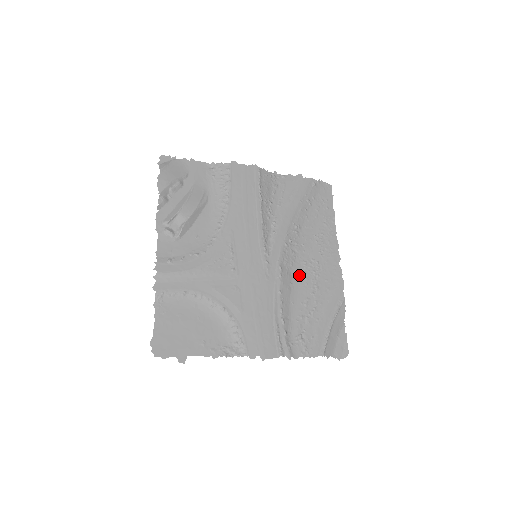
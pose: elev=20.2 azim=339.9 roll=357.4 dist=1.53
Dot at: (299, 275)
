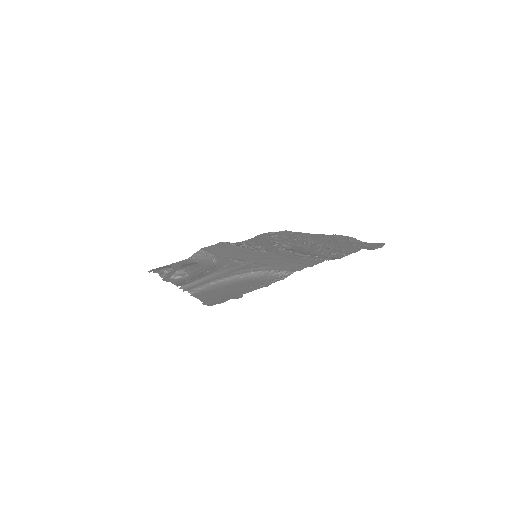
Dot at: (300, 248)
